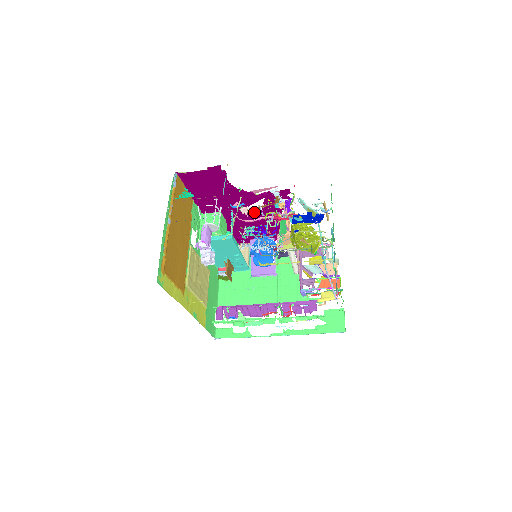
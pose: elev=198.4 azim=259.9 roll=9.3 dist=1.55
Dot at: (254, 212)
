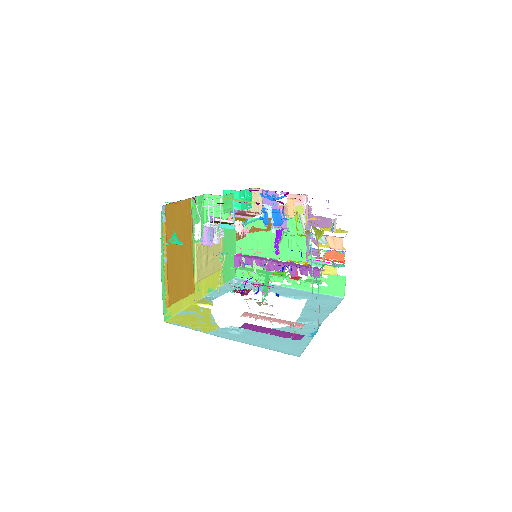
Dot at: (247, 234)
